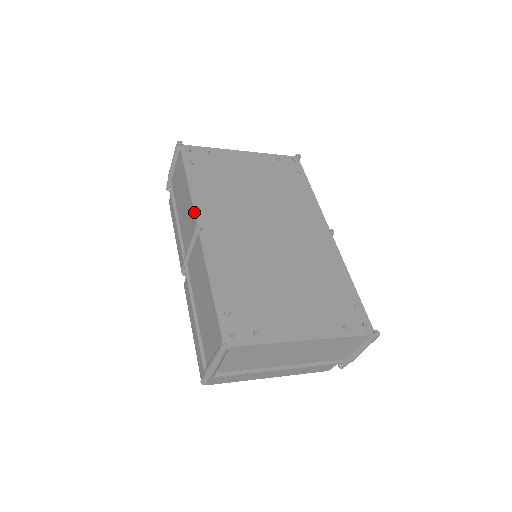
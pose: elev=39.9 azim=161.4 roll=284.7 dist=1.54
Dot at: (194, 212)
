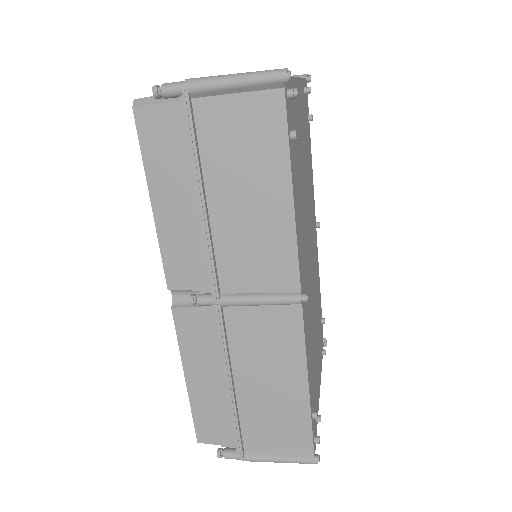
Dot at: (299, 264)
